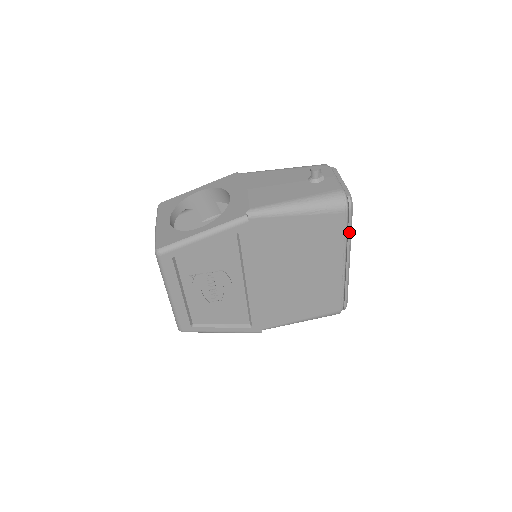
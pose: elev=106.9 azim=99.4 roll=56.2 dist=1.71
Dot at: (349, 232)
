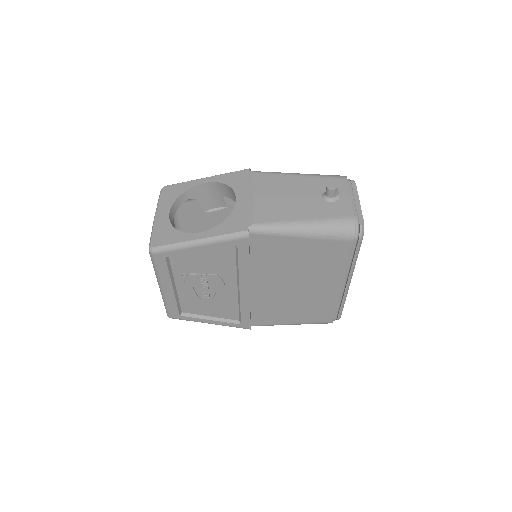
Dot at: (355, 258)
